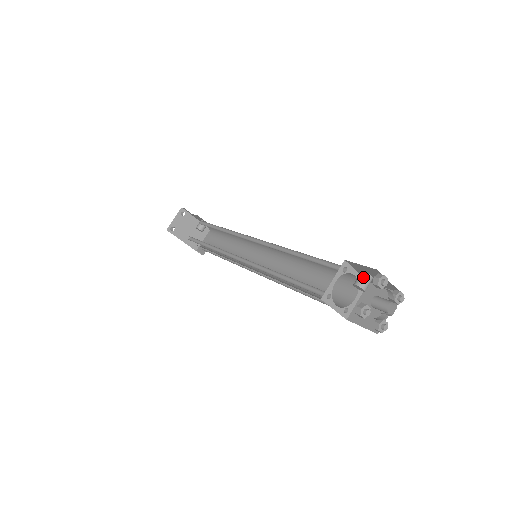
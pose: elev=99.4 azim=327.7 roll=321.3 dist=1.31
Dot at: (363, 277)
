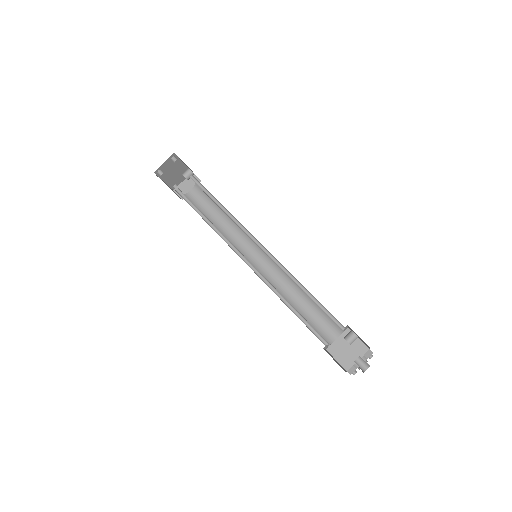
Dot at: (353, 338)
